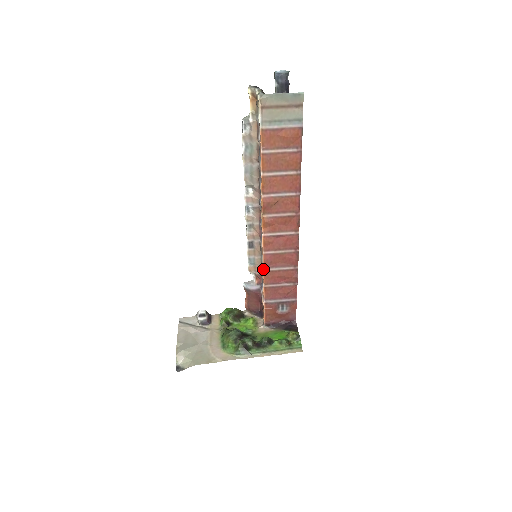
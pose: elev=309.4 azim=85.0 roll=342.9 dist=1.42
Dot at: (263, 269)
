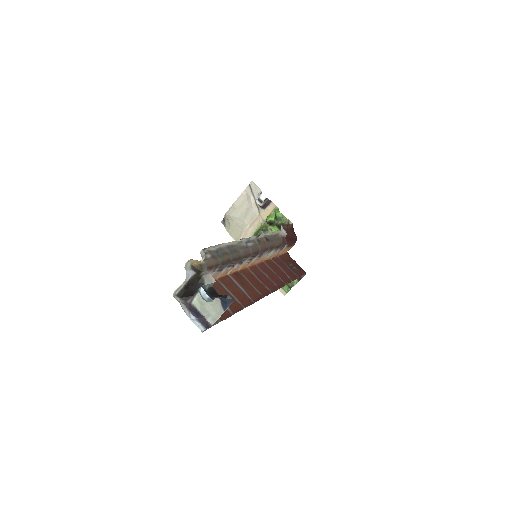
Dot at: (263, 261)
